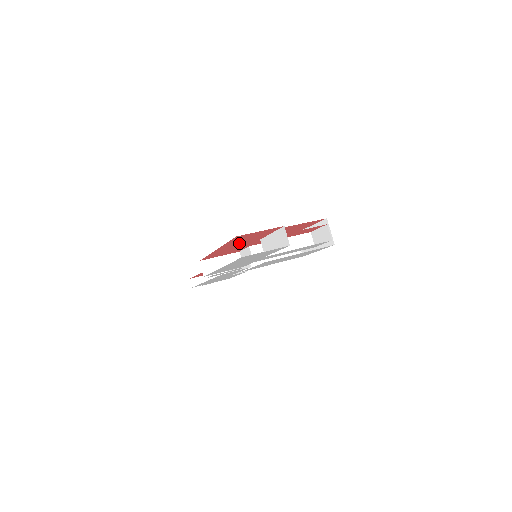
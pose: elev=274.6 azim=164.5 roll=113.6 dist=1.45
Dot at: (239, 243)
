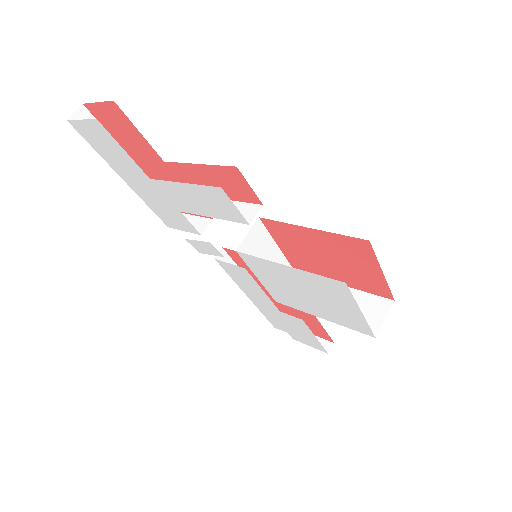
Dot at: (142, 155)
